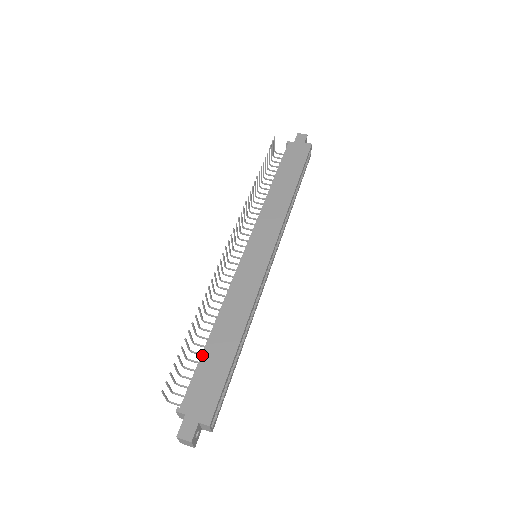
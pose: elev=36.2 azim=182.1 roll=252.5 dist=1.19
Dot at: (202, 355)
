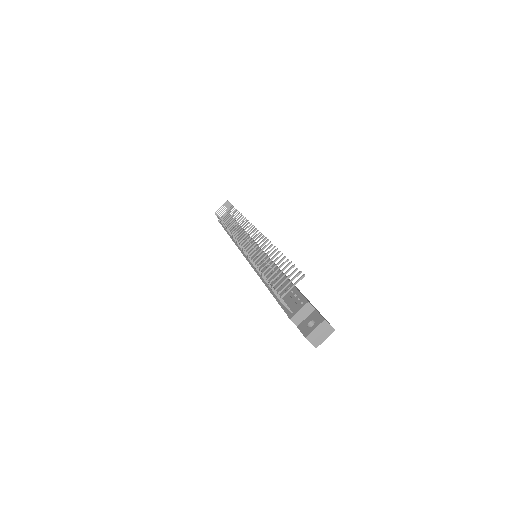
Dot at: occluded
